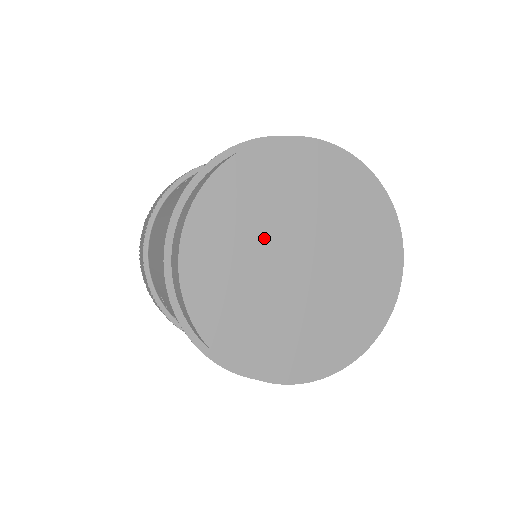
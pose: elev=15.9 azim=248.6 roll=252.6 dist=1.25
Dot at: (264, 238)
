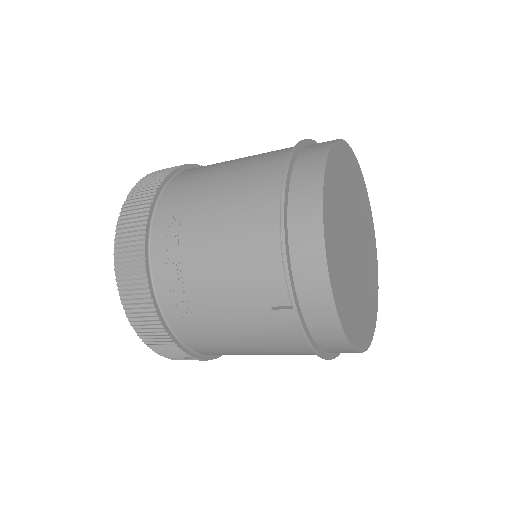
Dot at: (350, 206)
